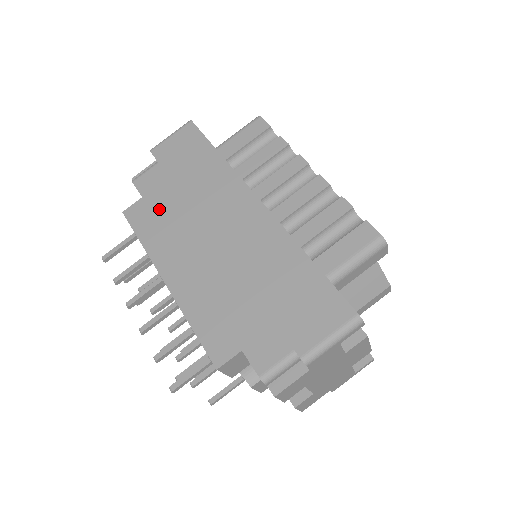
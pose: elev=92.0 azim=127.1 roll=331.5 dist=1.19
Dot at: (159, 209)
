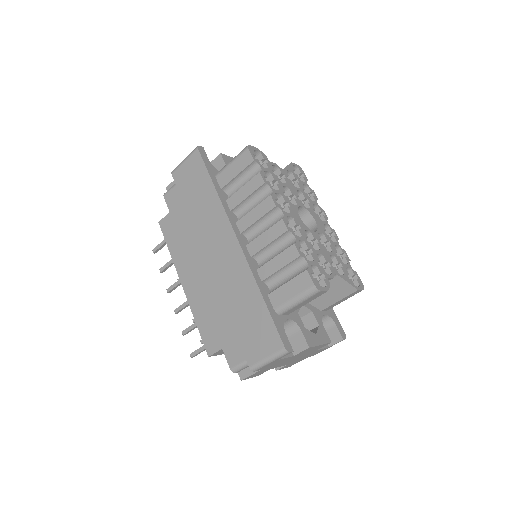
Dot at: (179, 225)
